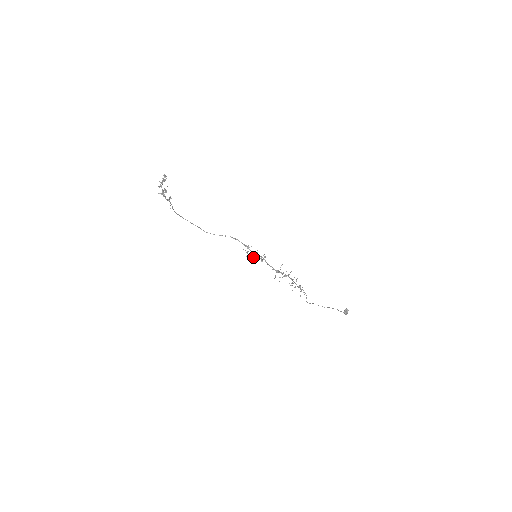
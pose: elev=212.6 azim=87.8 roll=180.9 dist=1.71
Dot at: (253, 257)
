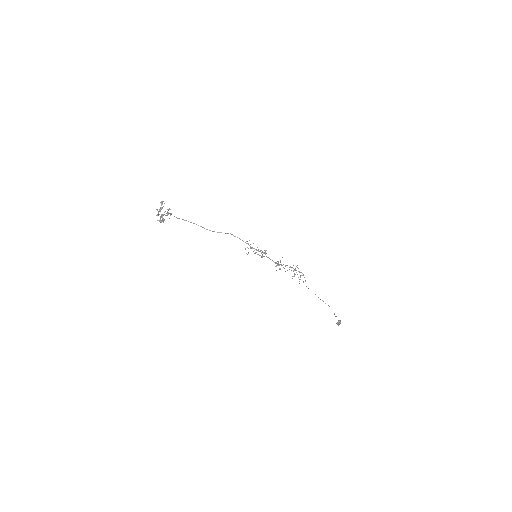
Dot at: occluded
